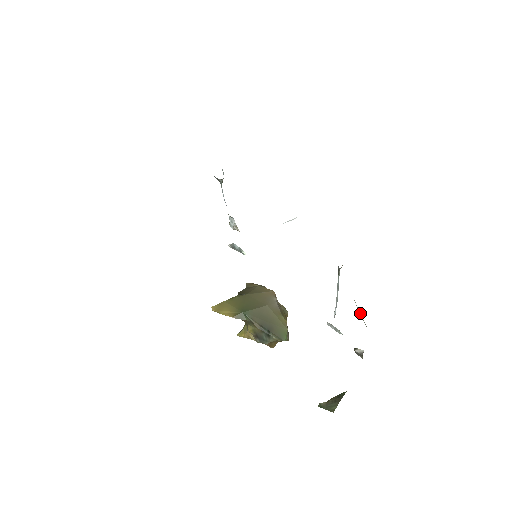
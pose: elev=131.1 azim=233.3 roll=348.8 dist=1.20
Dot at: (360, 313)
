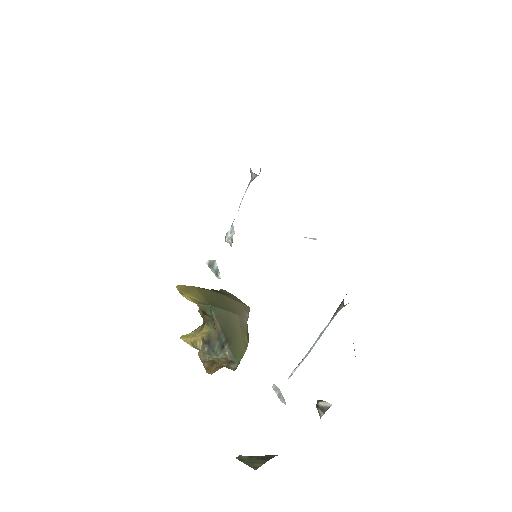
Dot at: occluded
